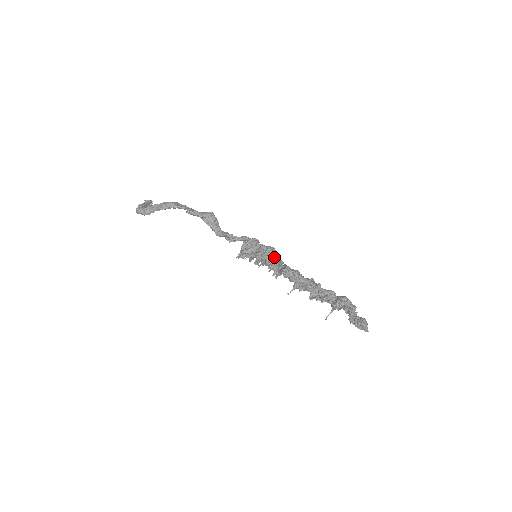
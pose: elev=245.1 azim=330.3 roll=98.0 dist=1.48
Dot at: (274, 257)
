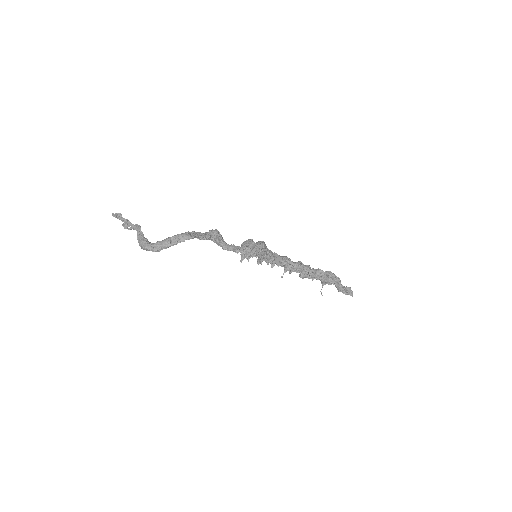
Dot at: (268, 251)
